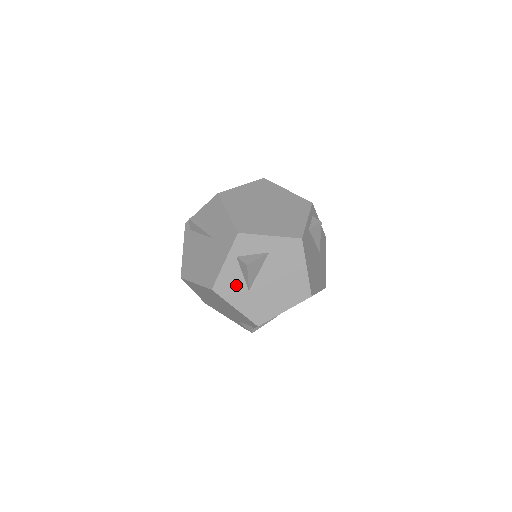
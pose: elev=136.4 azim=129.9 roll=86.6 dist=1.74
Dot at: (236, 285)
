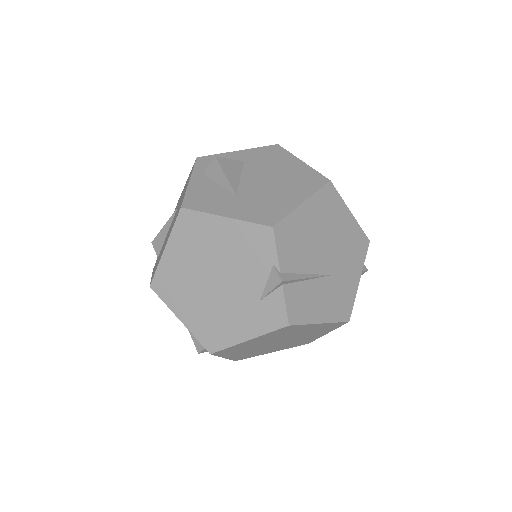
Dot at: (215, 196)
